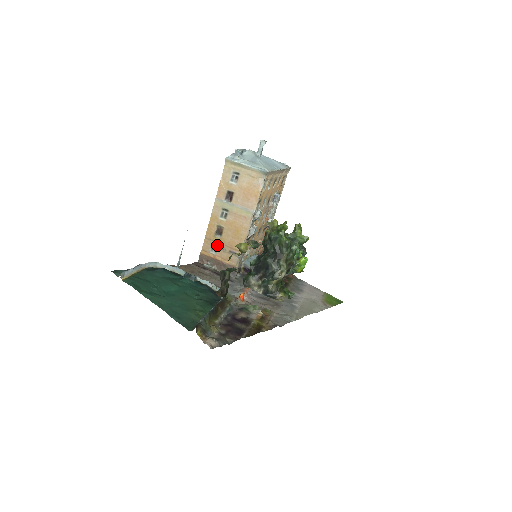
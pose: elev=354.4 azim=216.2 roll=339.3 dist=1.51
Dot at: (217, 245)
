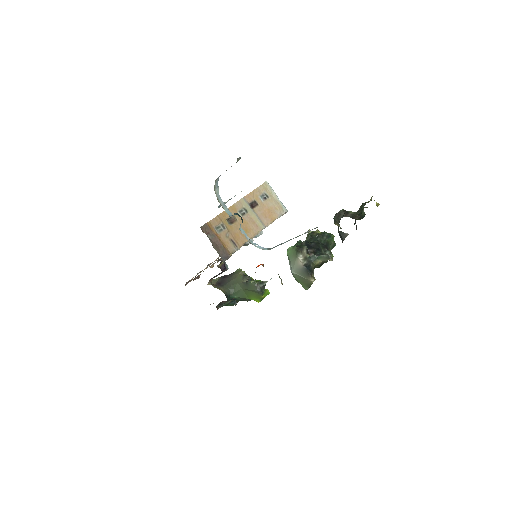
Dot at: (224, 228)
